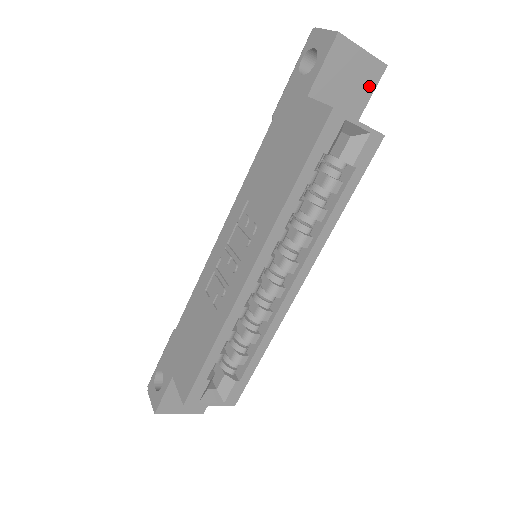
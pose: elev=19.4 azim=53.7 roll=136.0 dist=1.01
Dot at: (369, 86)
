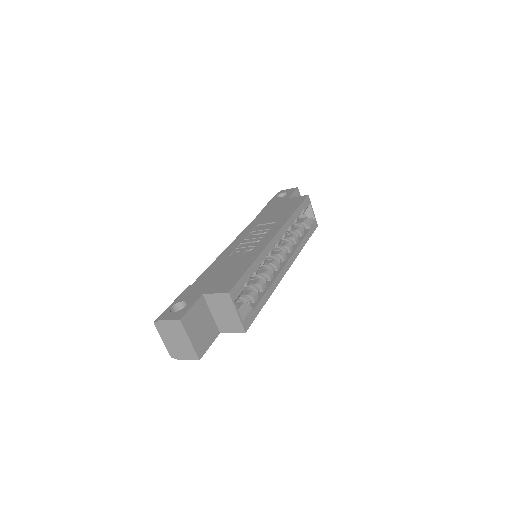
Dot at: occluded
